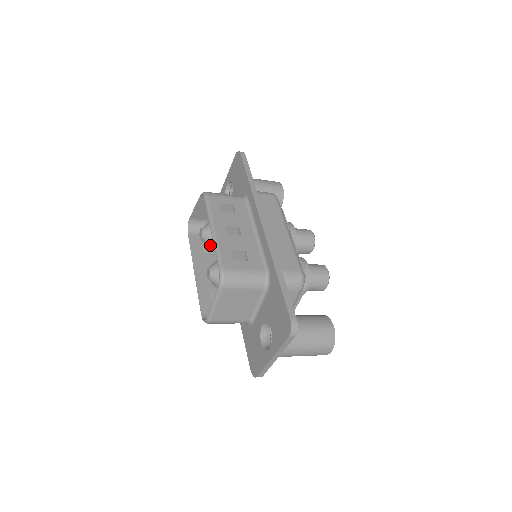
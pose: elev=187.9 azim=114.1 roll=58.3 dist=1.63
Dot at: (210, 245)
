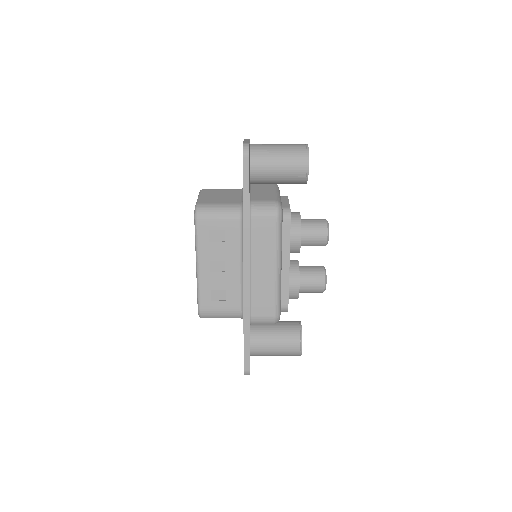
Dot at: occluded
